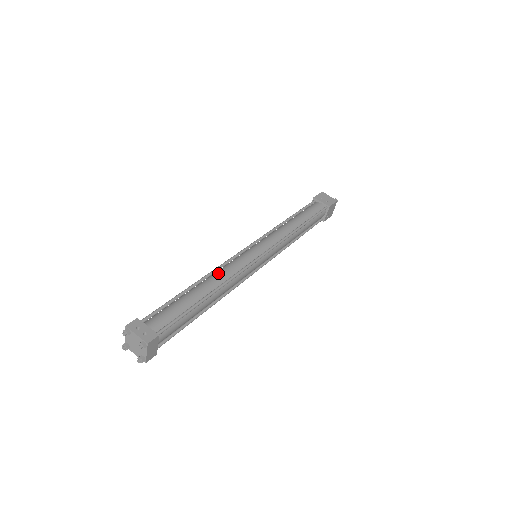
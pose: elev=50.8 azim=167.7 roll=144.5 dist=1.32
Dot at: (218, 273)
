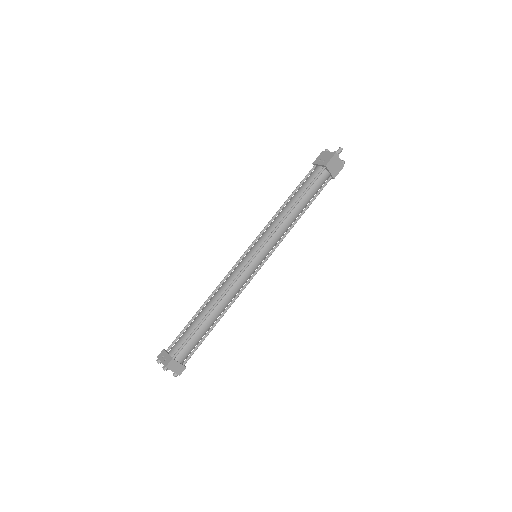
Dot at: (218, 290)
